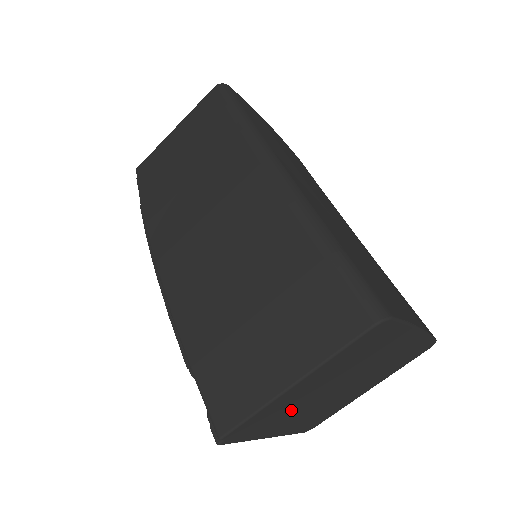
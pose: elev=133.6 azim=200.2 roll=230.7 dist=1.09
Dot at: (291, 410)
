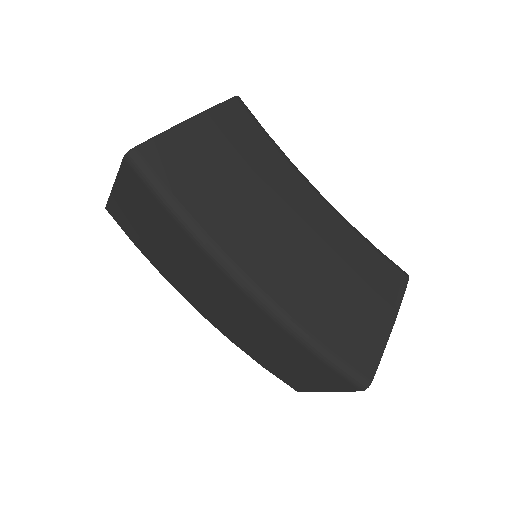
Dot at: occluded
